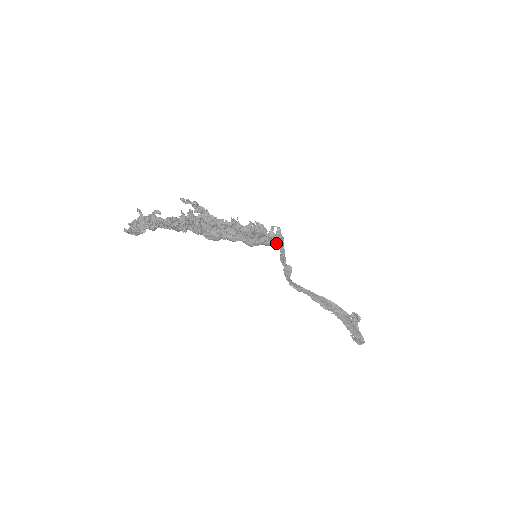
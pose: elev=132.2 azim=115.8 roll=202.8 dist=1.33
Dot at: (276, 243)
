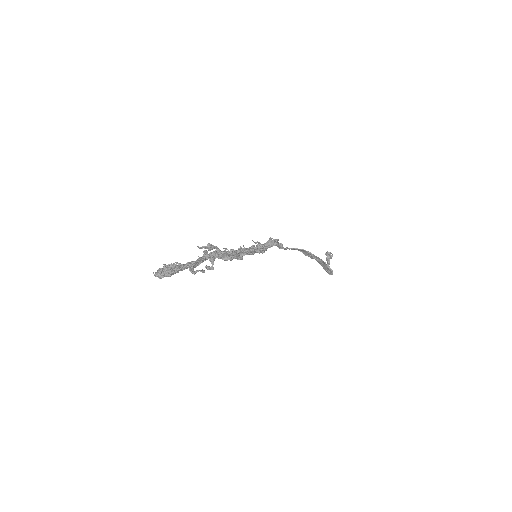
Dot at: occluded
